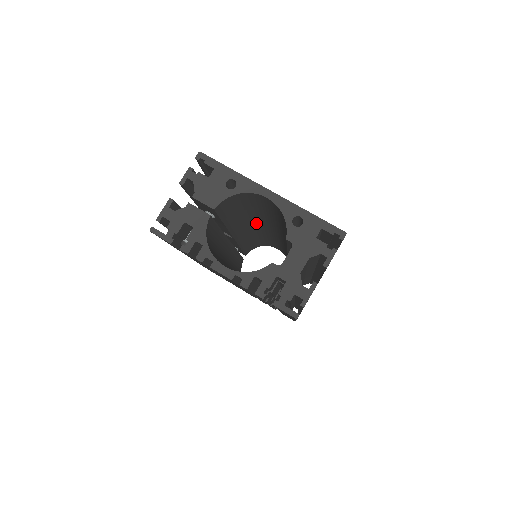
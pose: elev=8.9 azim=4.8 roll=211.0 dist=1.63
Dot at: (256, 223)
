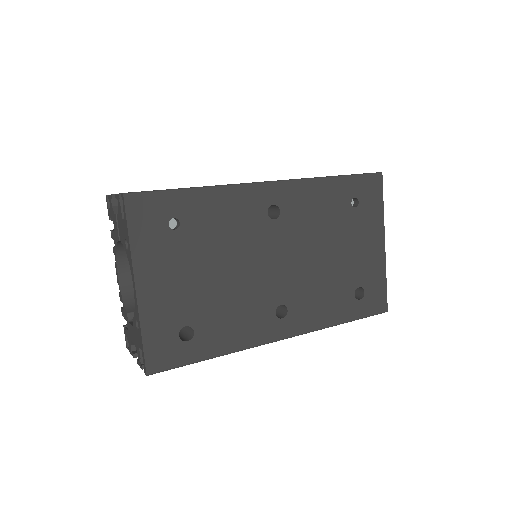
Dot at: occluded
